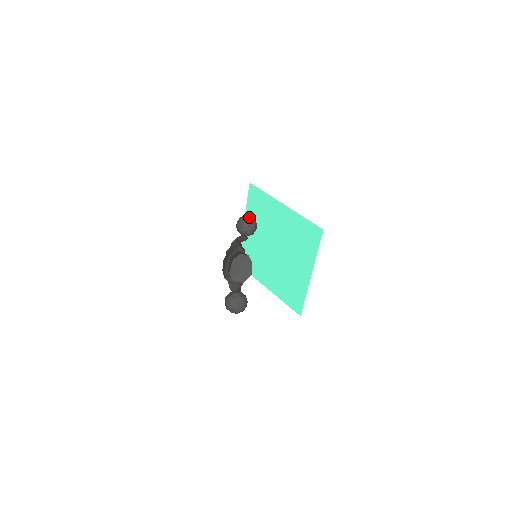
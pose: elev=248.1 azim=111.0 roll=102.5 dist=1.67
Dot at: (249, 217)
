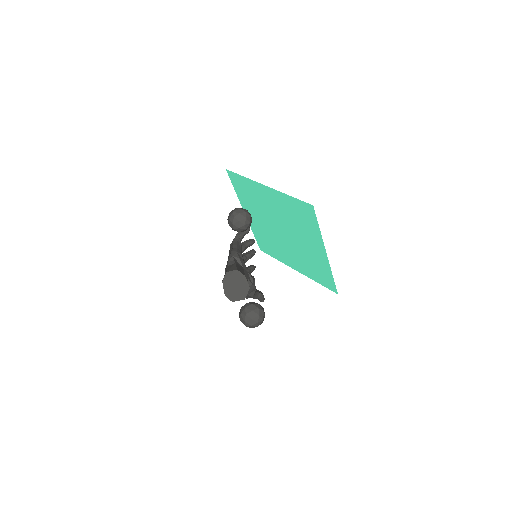
Dot at: (237, 211)
